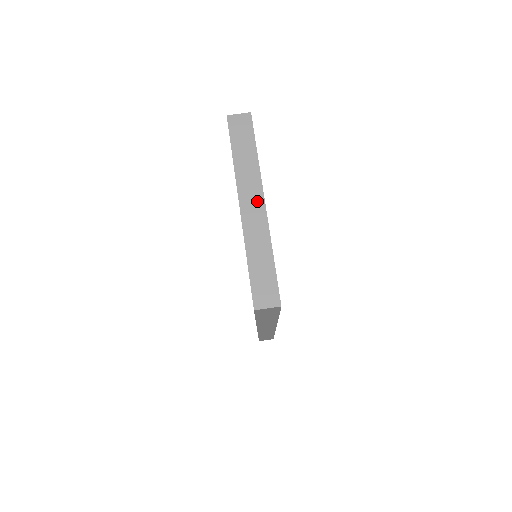
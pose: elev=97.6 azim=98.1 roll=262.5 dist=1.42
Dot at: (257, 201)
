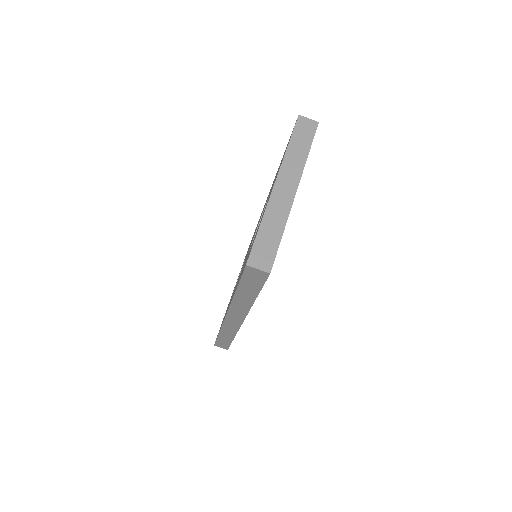
Dot at: (291, 186)
